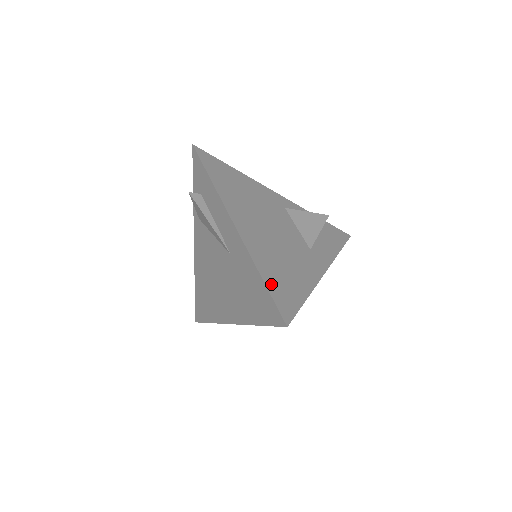
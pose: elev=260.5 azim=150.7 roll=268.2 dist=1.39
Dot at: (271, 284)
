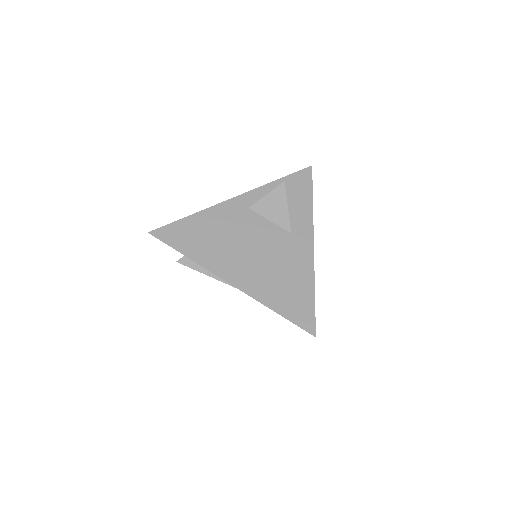
Dot at: (285, 311)
